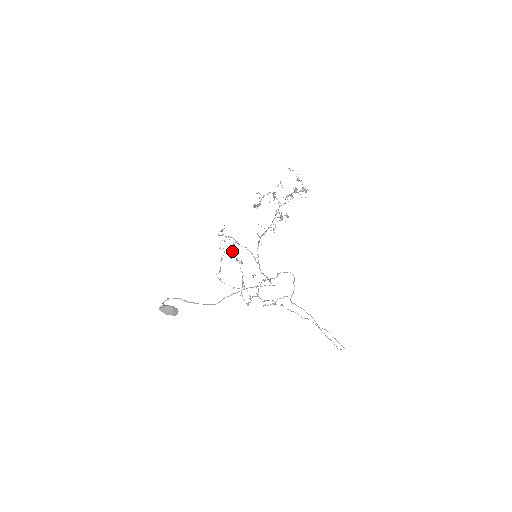
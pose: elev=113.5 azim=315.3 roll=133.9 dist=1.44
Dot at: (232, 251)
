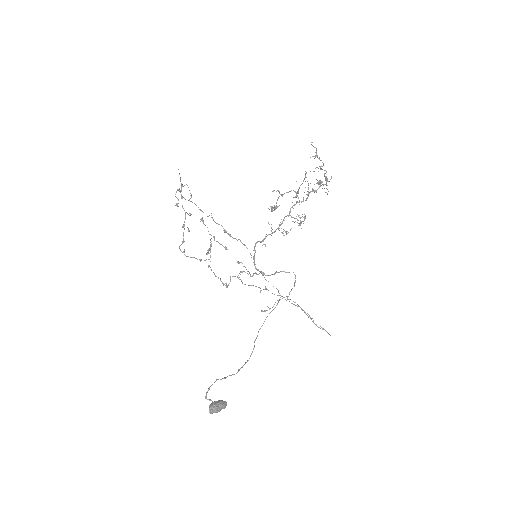
Dot at: (203, 221)
